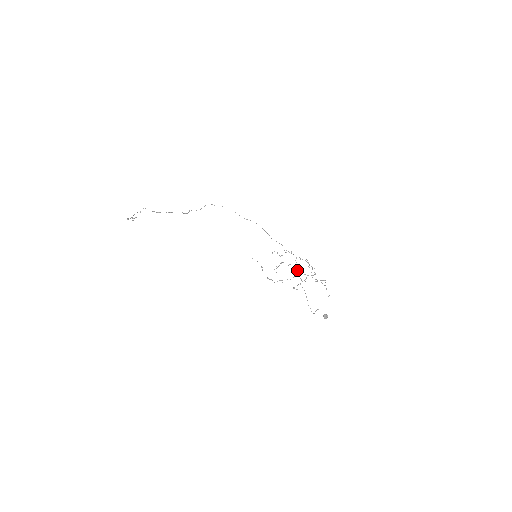
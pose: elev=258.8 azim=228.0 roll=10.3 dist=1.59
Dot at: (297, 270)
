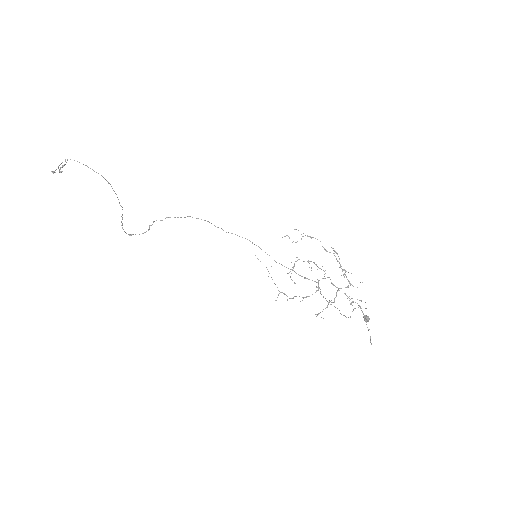
Dot at: (321, 294)
